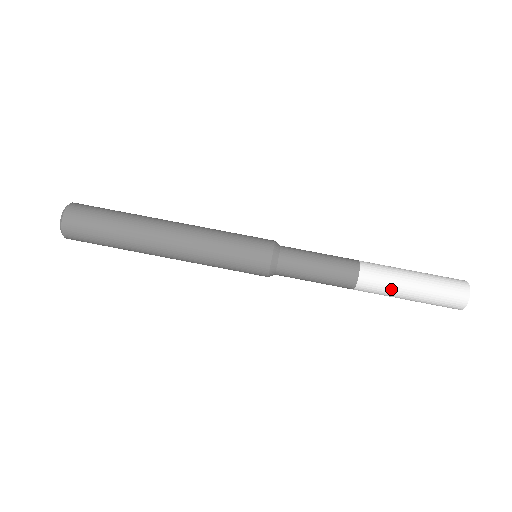
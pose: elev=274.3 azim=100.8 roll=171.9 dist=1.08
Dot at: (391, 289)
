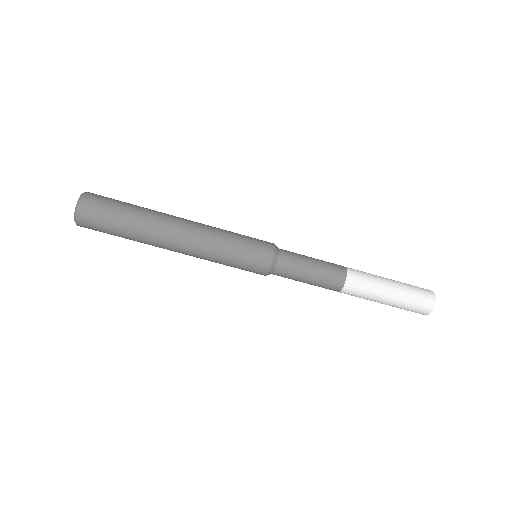
Dot at: (369, 297)
